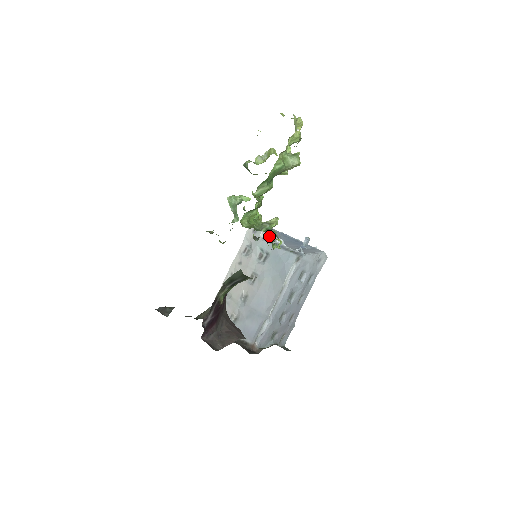
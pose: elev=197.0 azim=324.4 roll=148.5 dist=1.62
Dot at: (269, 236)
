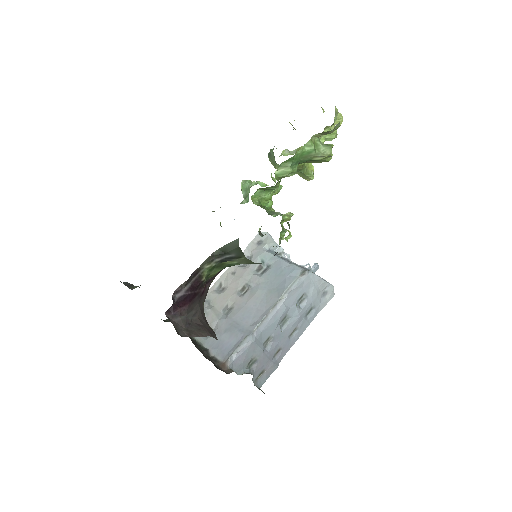
Dot at: (275, 248)
